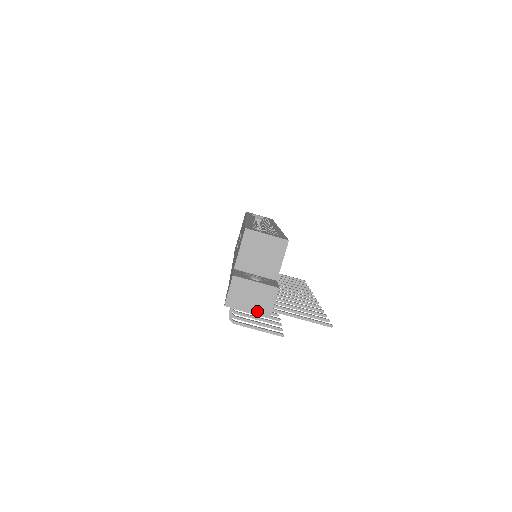
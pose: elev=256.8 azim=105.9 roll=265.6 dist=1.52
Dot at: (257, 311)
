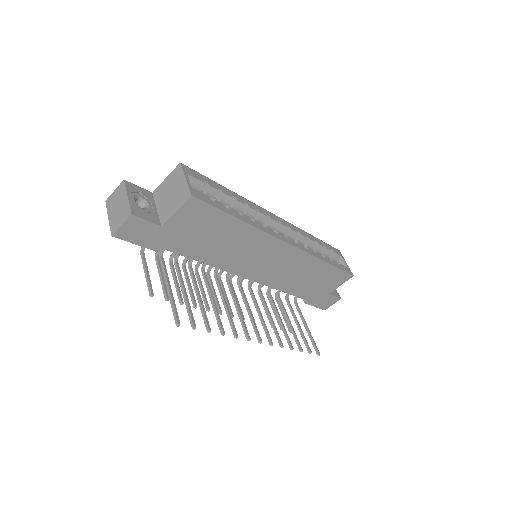
Dot at: (112, 222)
